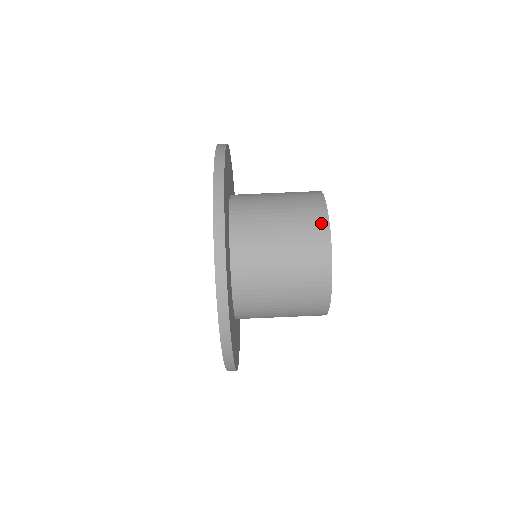
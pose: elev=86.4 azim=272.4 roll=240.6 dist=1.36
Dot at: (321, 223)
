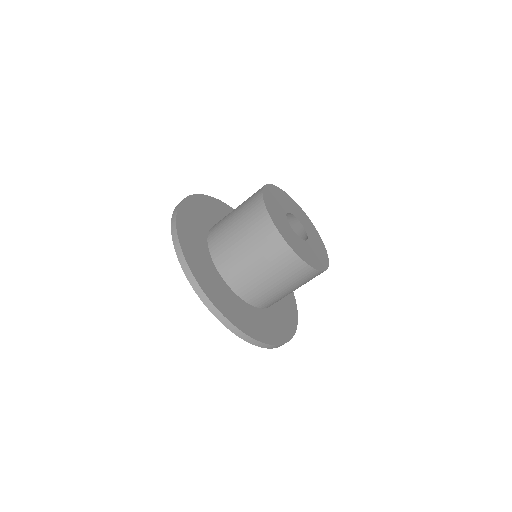
Dot at: (299, 265)
